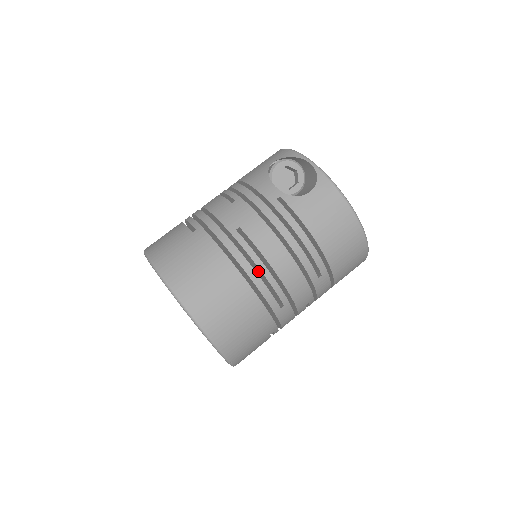
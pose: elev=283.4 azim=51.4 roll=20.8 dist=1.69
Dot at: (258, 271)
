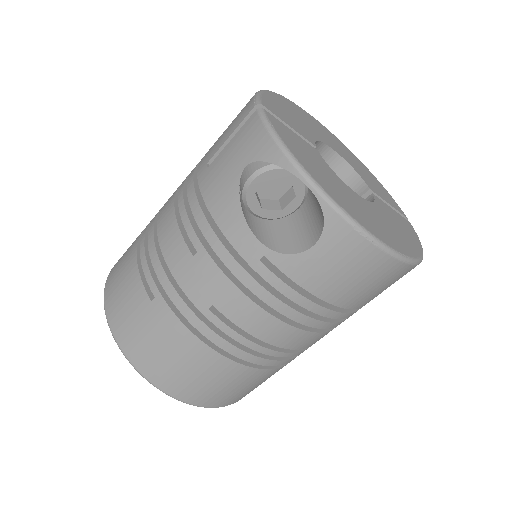
Dot at: occluded
